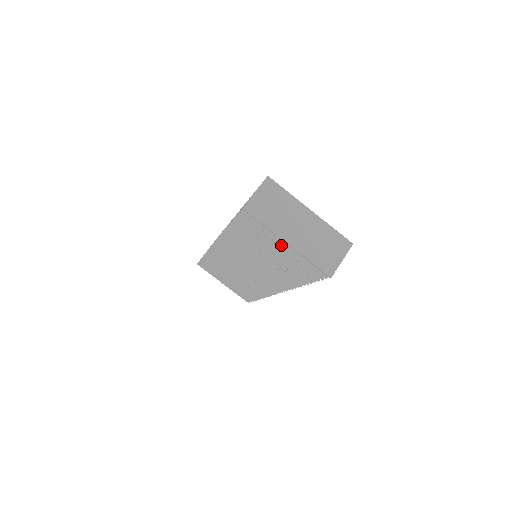
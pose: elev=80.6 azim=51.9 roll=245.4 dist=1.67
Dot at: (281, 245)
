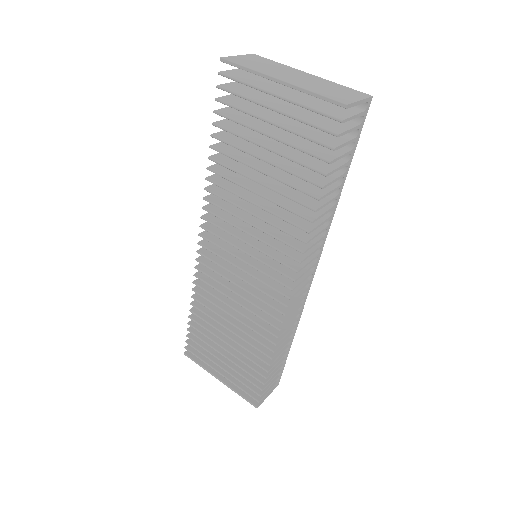
Dot at: (274, 107)
